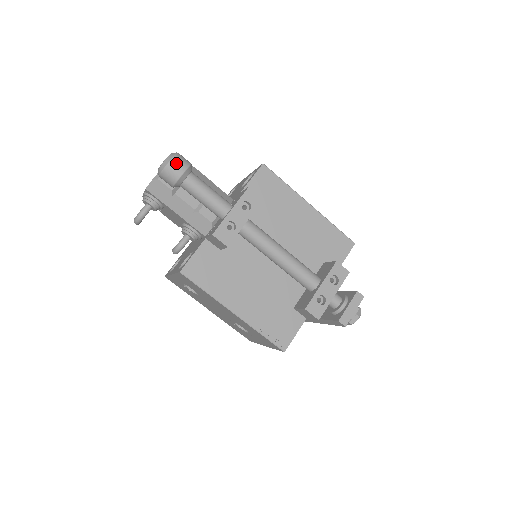
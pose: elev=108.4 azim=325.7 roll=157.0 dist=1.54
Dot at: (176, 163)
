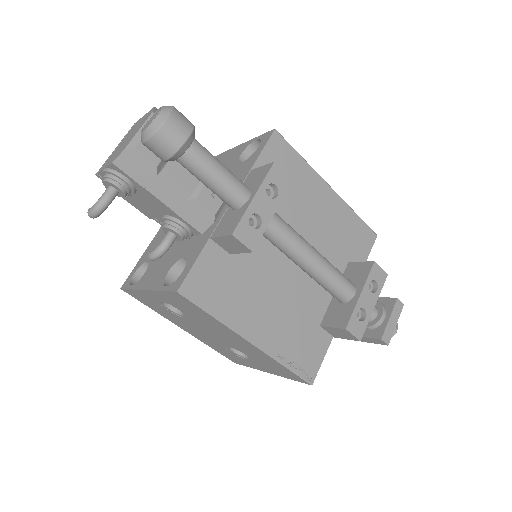
Dot at: (176, 122)
